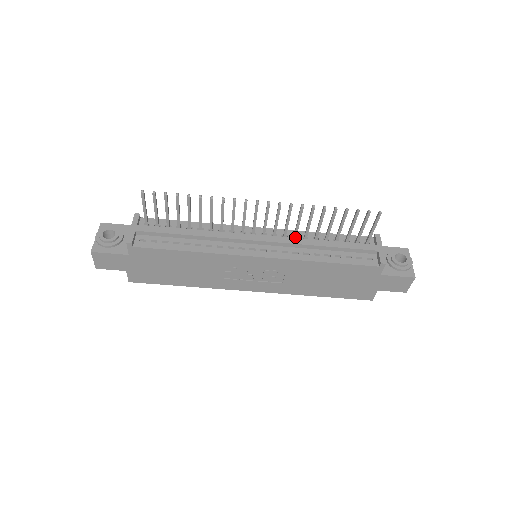
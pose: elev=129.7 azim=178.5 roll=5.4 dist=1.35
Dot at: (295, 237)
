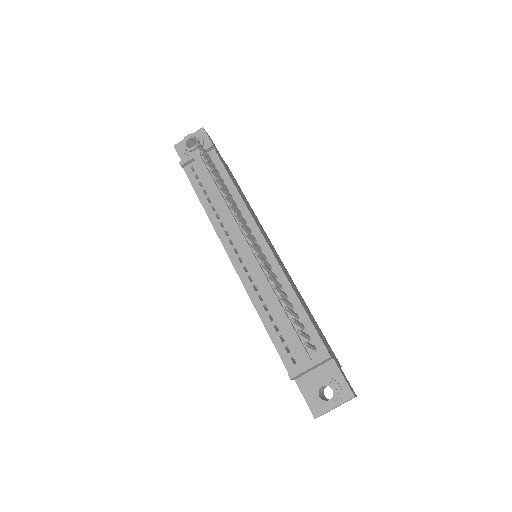
Dot at: (274, 277)
